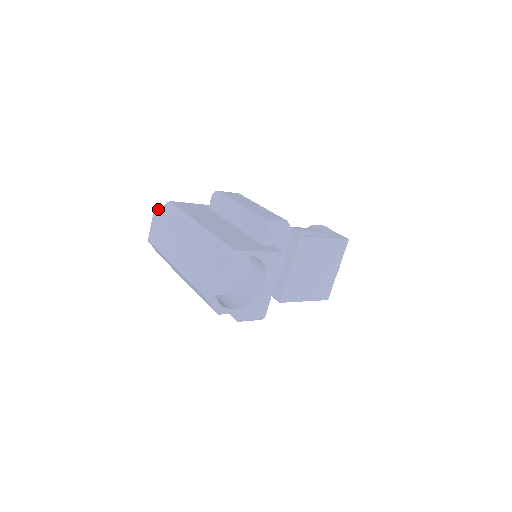
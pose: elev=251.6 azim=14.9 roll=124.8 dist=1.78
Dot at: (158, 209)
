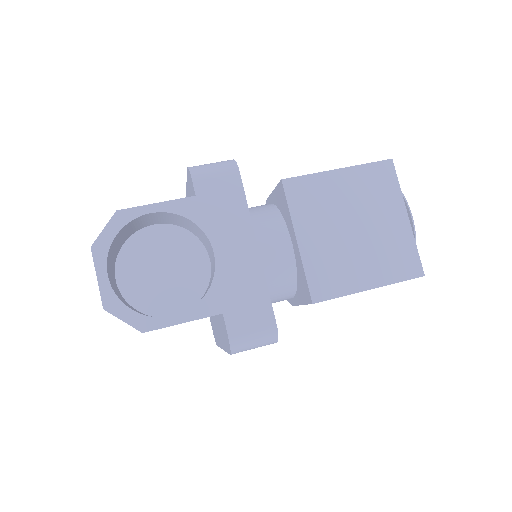
Dot at: occluded
